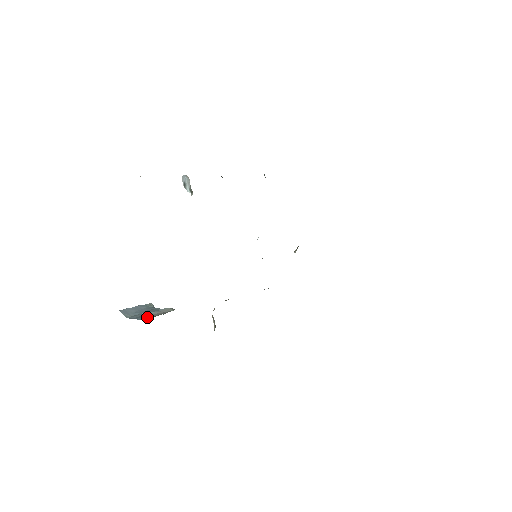
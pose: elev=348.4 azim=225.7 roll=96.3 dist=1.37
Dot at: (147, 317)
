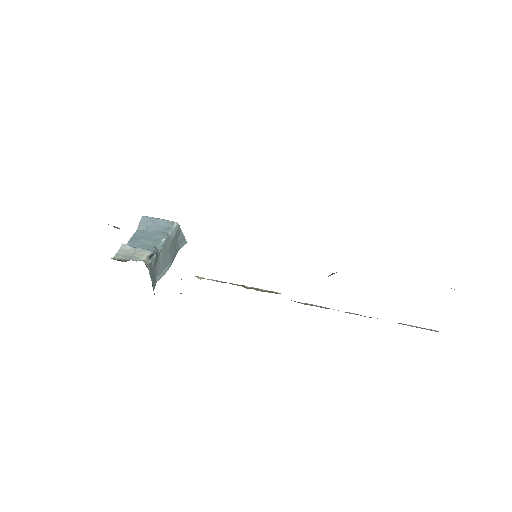
Dot at: (133, 246)
